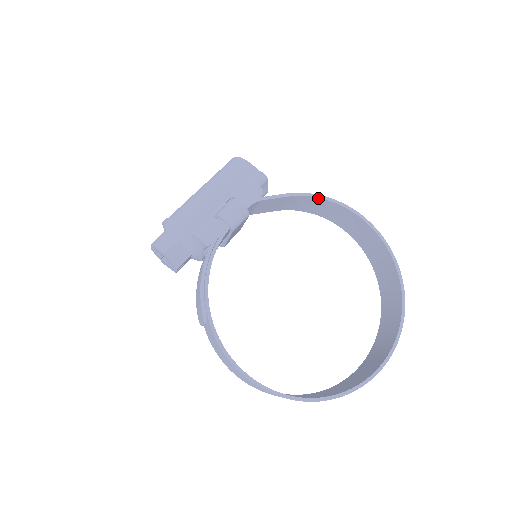
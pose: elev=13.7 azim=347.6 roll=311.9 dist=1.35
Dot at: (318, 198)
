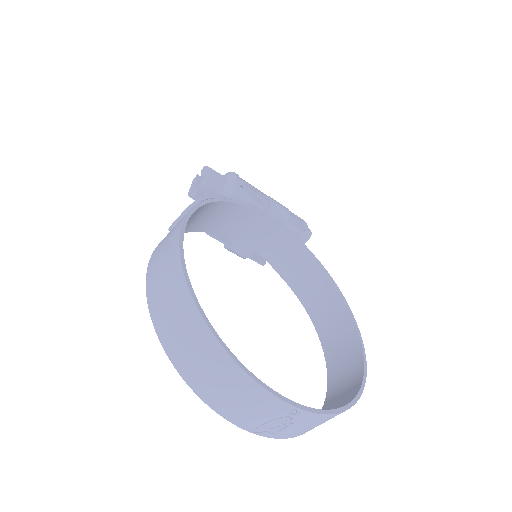
Dot at: (333, 284)
